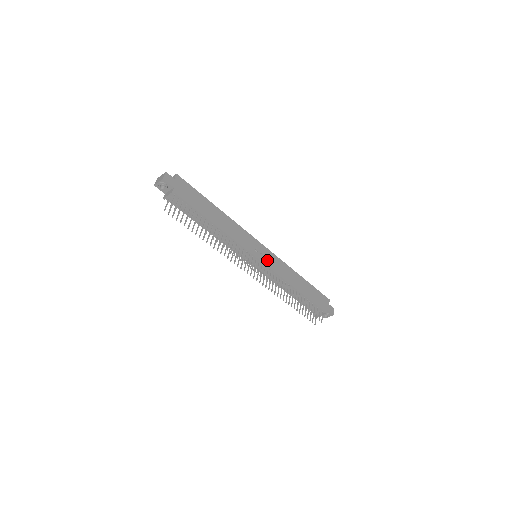
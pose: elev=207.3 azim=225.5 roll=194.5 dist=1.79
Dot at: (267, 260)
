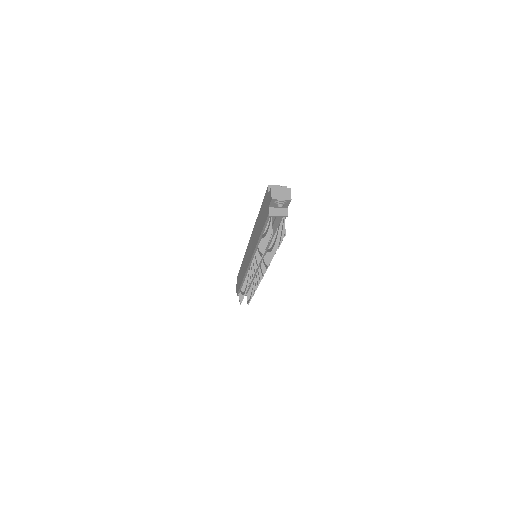
Dot at: occluded
